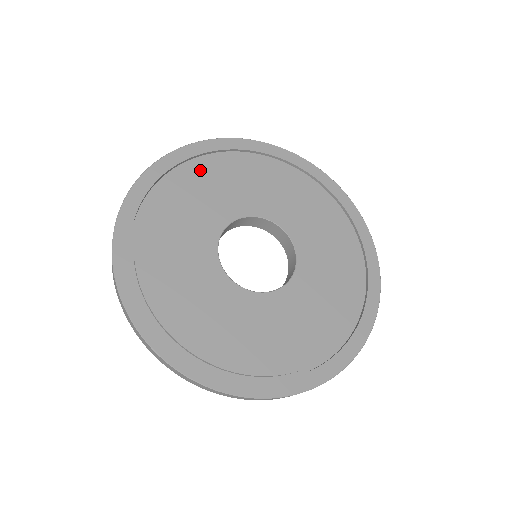
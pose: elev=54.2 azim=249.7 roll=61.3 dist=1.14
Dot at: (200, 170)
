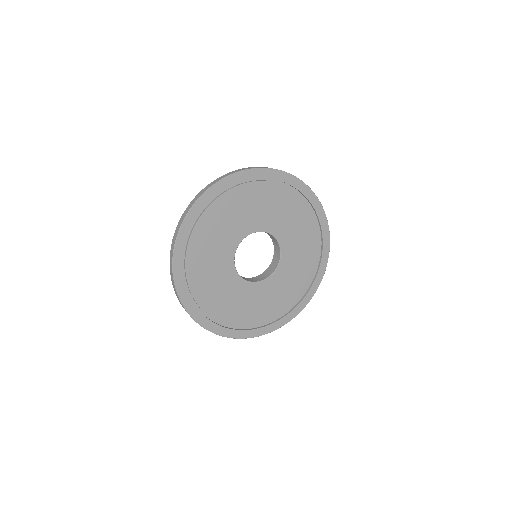
Dot at: (264, 189)
